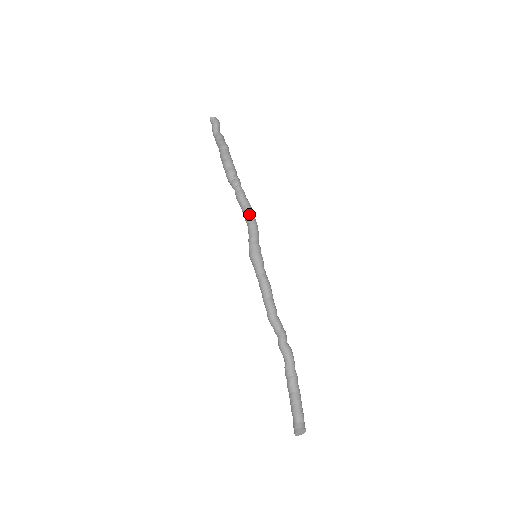
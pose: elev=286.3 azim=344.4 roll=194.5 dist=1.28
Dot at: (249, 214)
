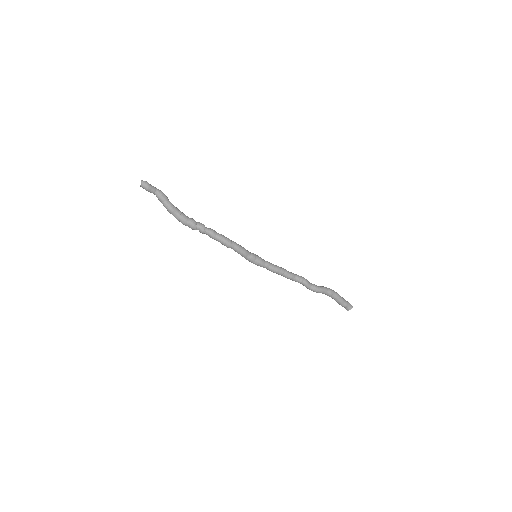
Dot at: occluded
